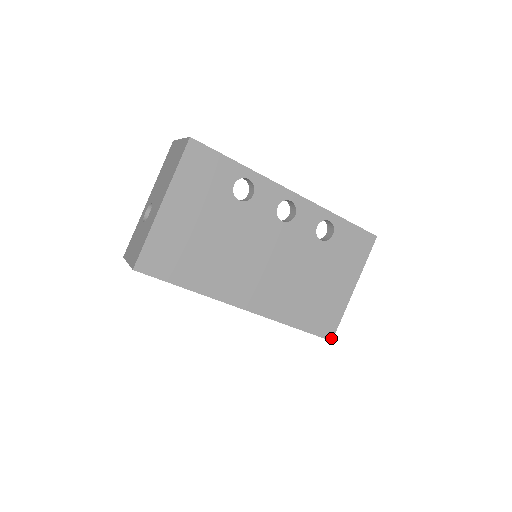
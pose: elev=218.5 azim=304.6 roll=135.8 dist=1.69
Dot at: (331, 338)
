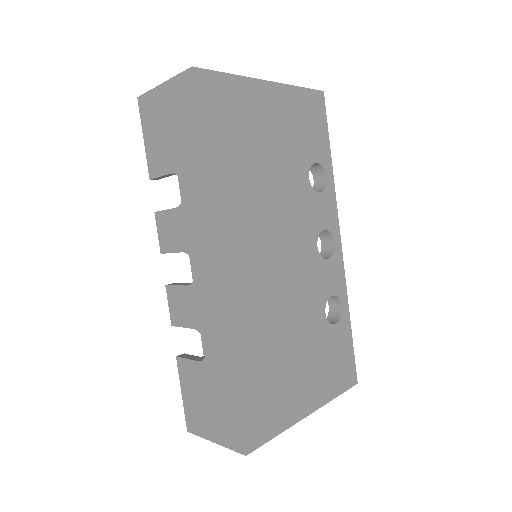
Dot at: (249, 449)
